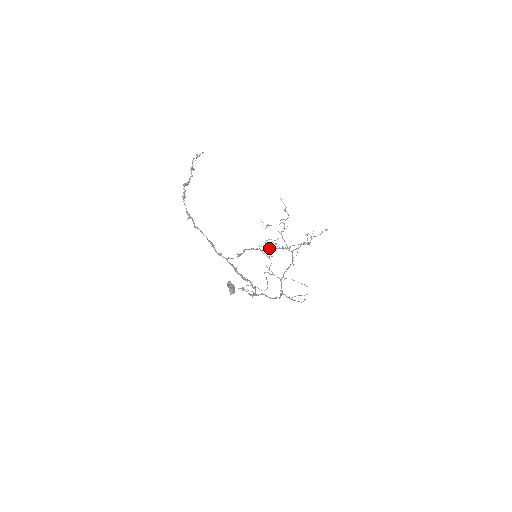
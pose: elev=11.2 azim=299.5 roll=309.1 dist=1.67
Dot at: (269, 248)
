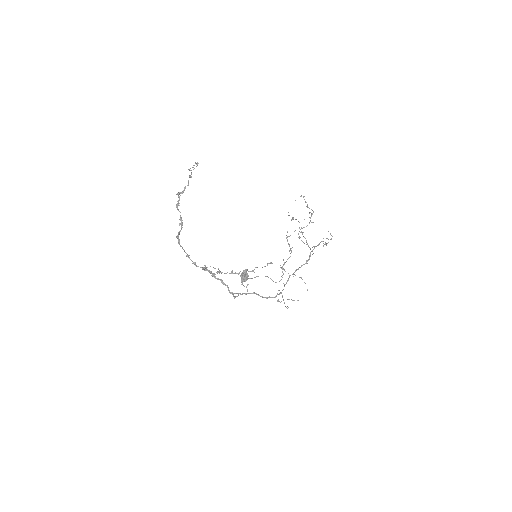
Dot at: (218, 272)
